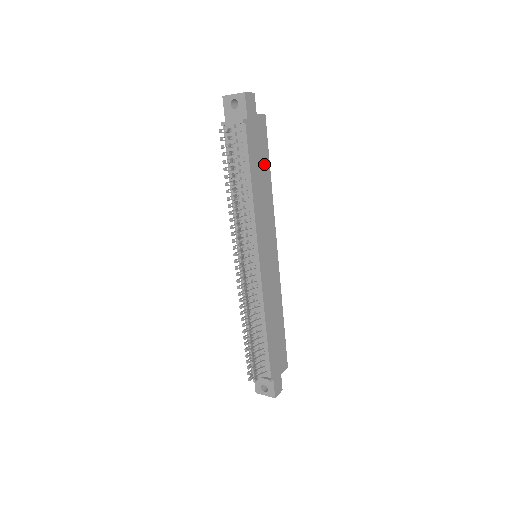
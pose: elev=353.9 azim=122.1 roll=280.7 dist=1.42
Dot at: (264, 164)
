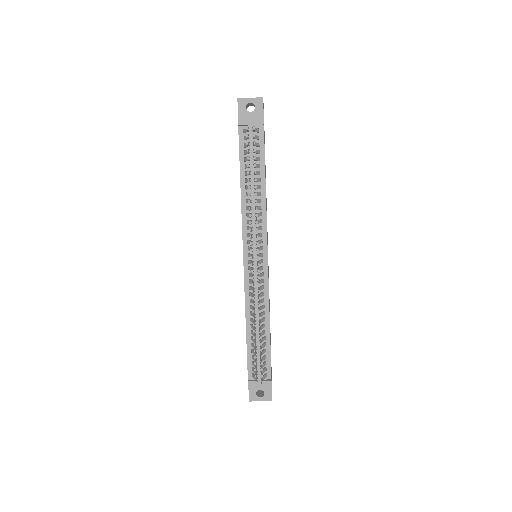
Dot at: (265, 168)
